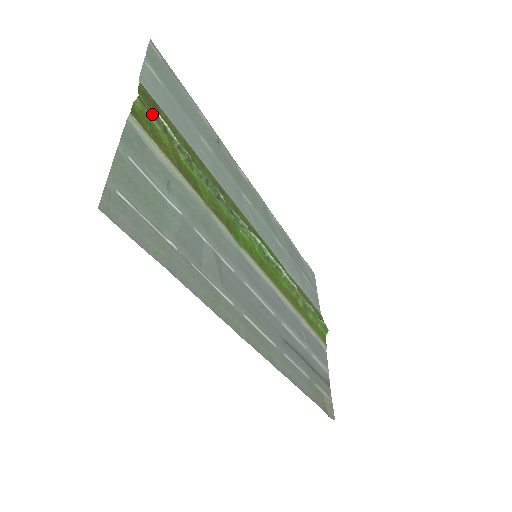
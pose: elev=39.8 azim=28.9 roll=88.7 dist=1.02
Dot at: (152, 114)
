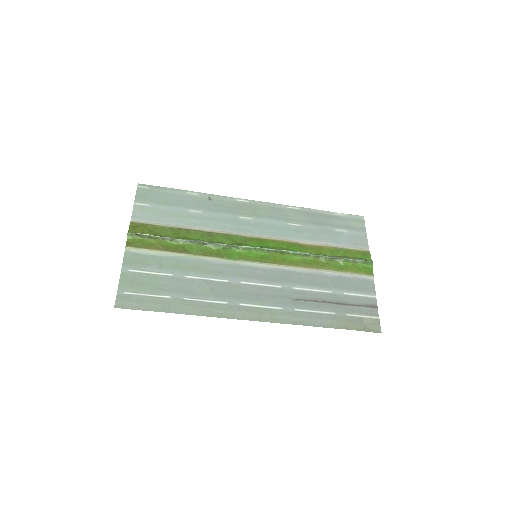
Dot at: (139, 236)
